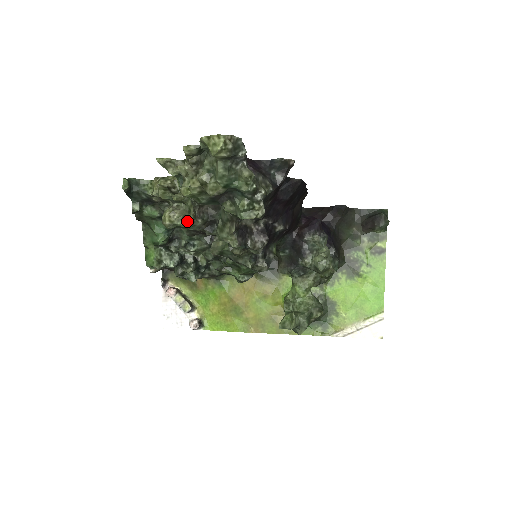
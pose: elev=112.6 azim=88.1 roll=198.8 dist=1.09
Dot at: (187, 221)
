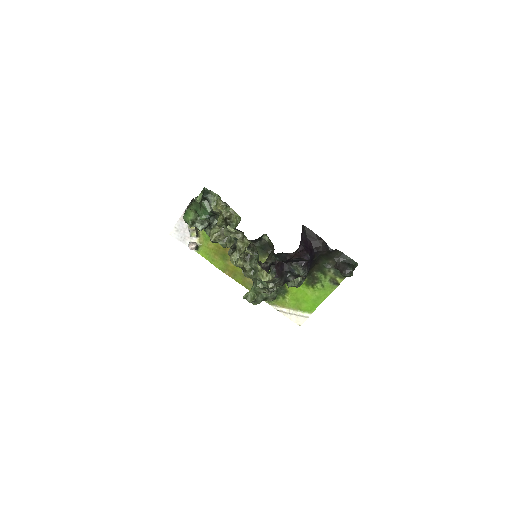
Dot at: (225, 244)
